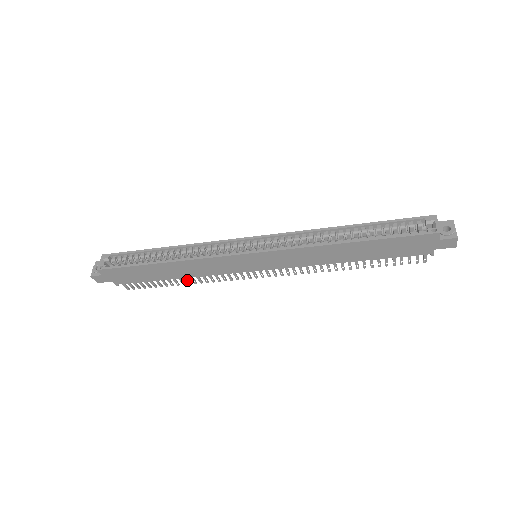
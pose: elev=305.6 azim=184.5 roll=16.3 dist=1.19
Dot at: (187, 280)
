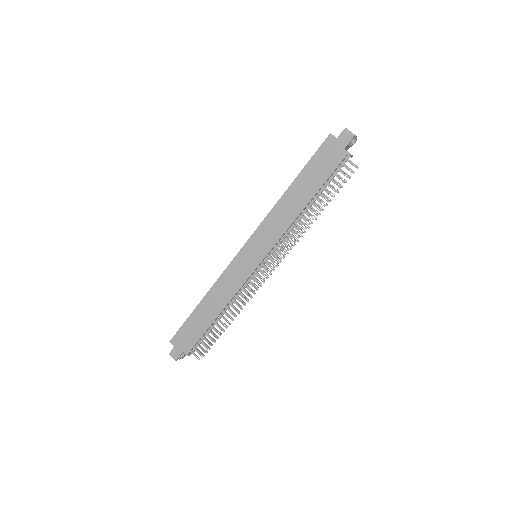
Dot at: (227, 315)
